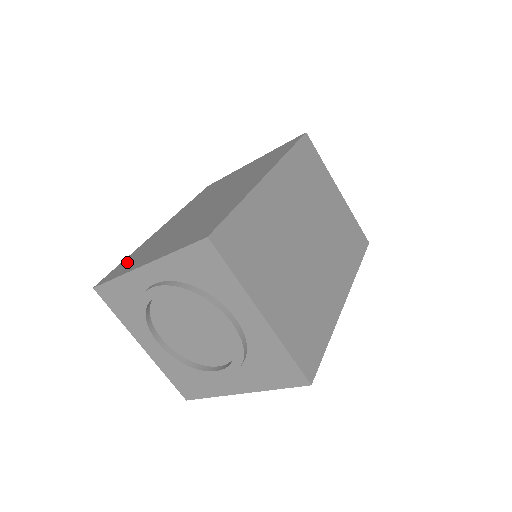
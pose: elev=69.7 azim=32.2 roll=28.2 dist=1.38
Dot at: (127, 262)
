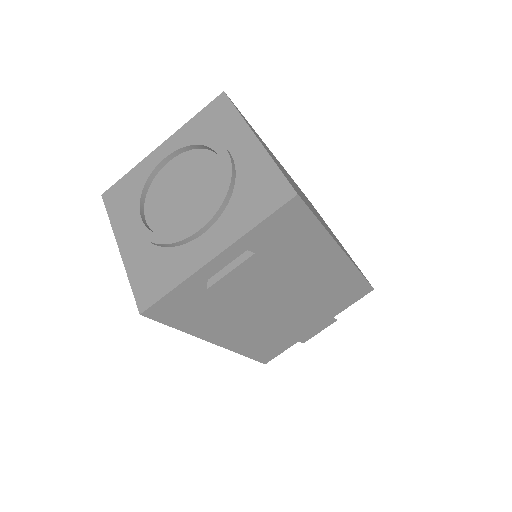
Dot at: occluded
